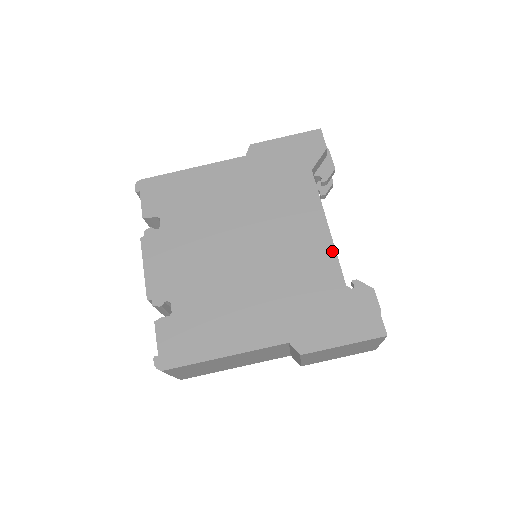
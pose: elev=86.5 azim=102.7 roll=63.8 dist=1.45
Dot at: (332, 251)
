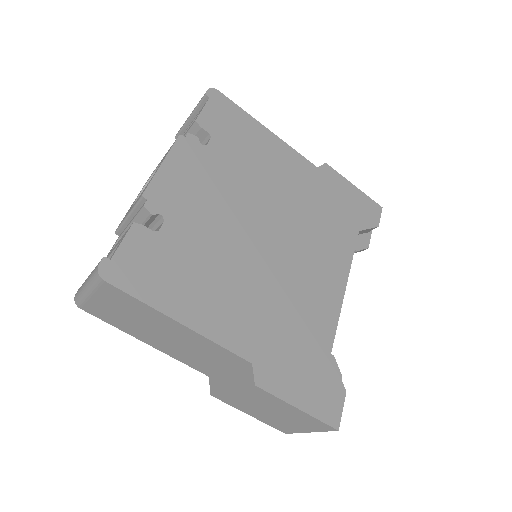
Dot at: (337, 312)
